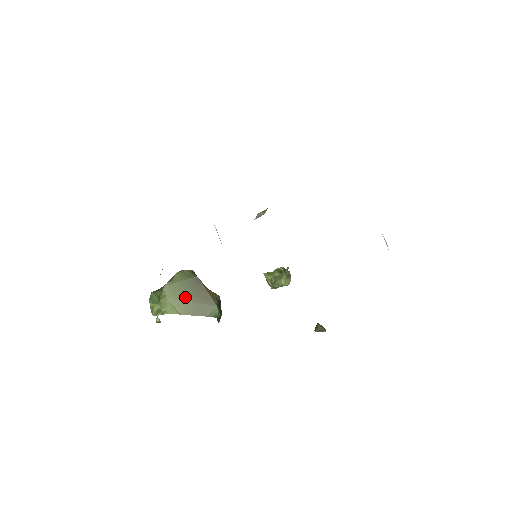
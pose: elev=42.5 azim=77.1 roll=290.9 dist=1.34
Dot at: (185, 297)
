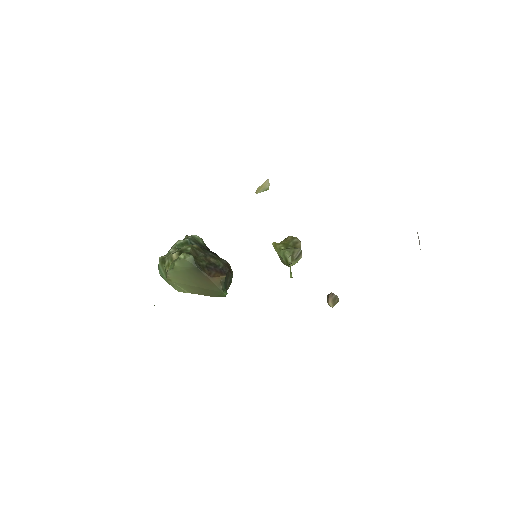
Dot at: (190, 283)
